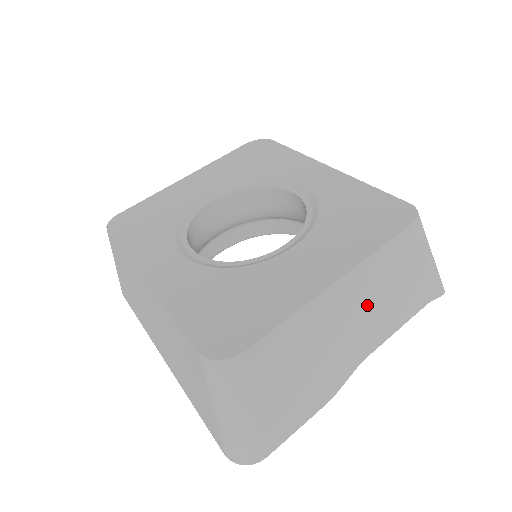
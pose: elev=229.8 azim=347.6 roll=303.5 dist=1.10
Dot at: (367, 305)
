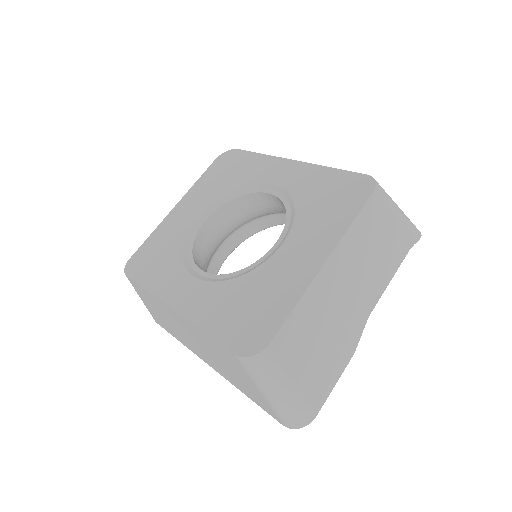
Dot at: (357, 271)
